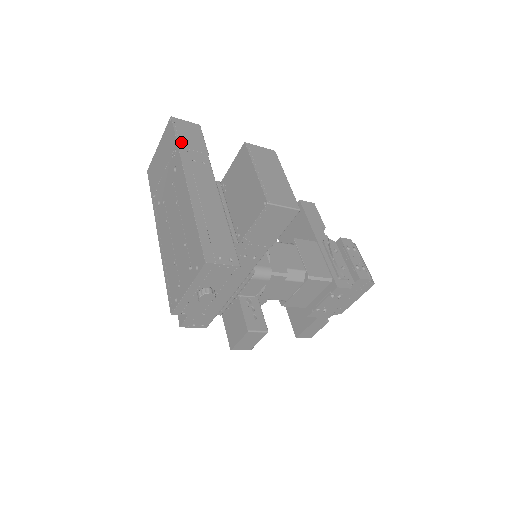
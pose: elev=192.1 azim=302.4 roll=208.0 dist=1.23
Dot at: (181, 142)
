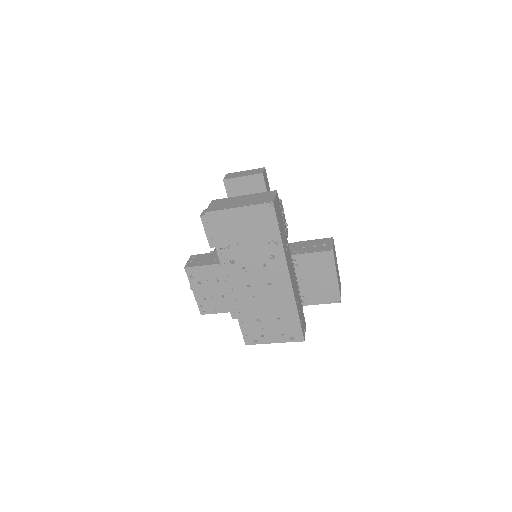
Dot at: (281, 234)
